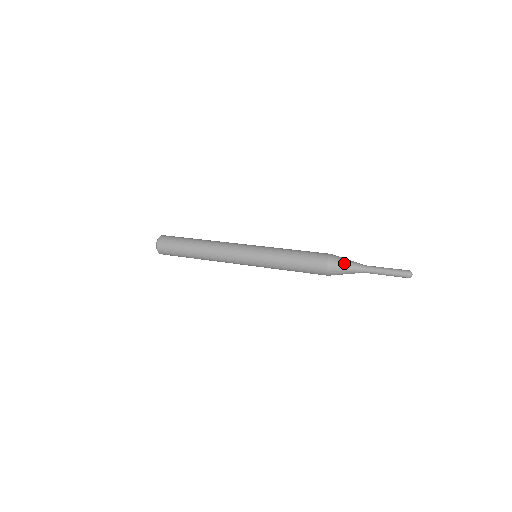
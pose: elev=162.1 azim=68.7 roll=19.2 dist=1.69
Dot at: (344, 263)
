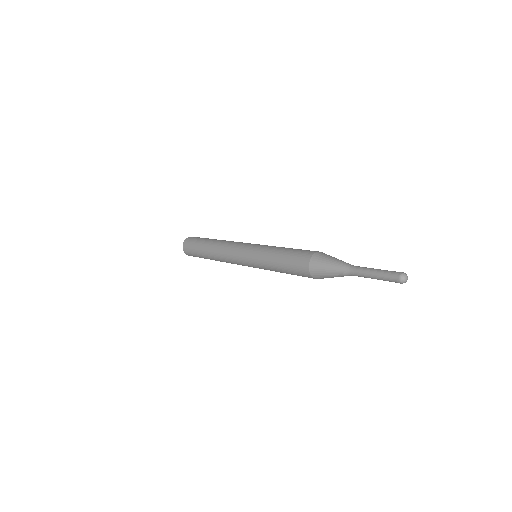
Dot at: (326, 268)
